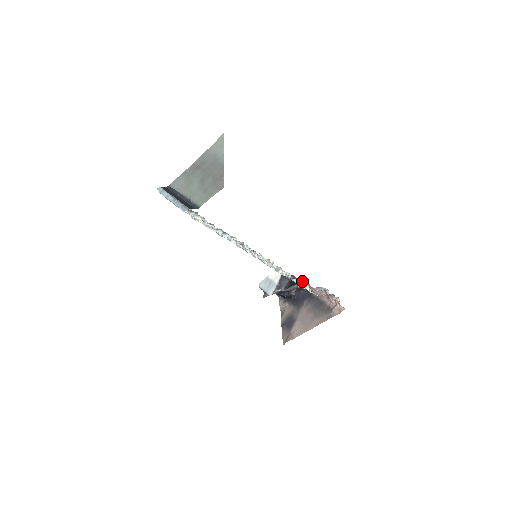
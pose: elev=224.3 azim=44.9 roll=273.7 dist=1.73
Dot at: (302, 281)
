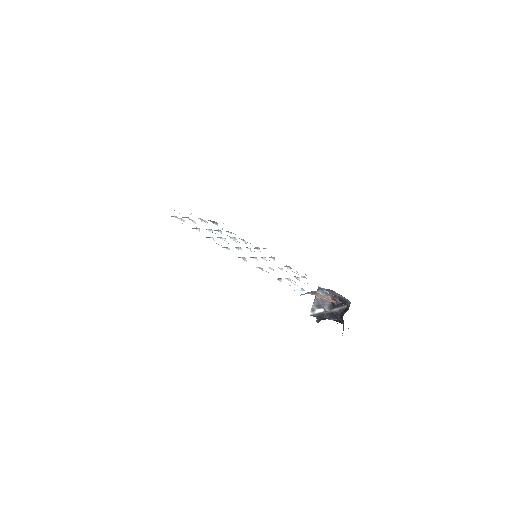
Dot at: (345, 298)
